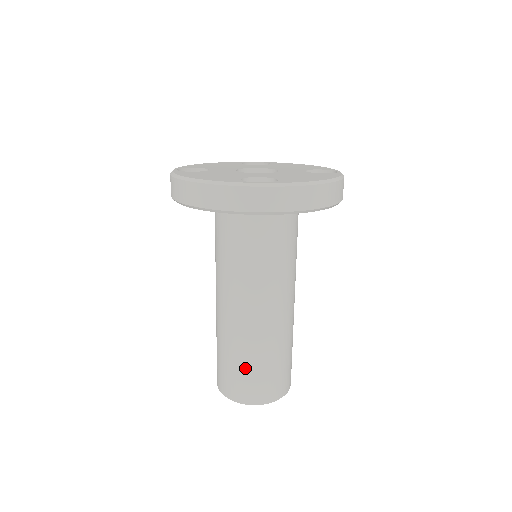
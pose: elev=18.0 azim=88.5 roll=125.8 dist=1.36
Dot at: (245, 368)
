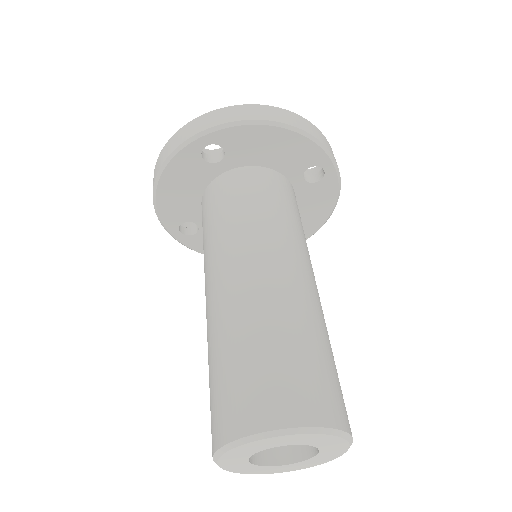
Dot at: (230, 365)
